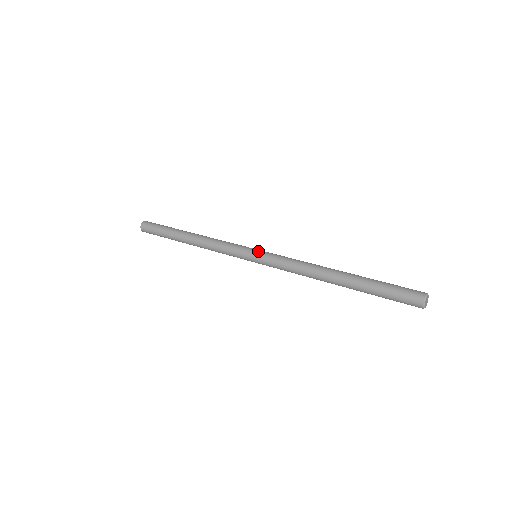
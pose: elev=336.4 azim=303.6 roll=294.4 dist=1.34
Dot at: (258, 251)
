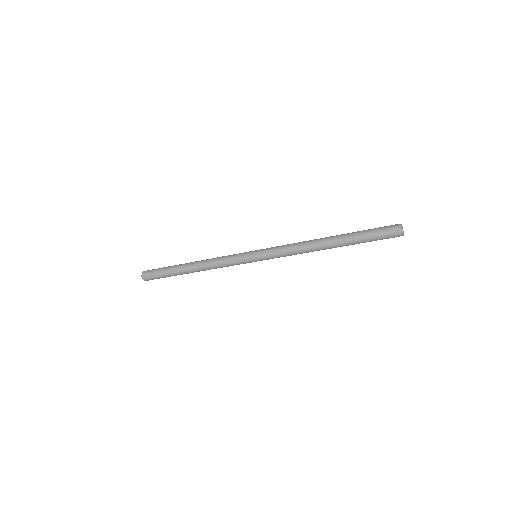
Dot at: occluded
